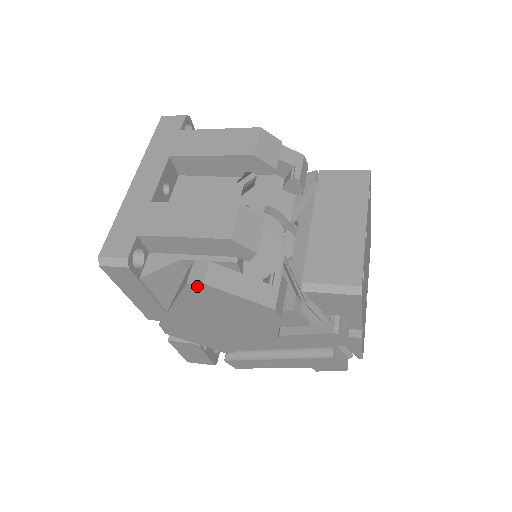
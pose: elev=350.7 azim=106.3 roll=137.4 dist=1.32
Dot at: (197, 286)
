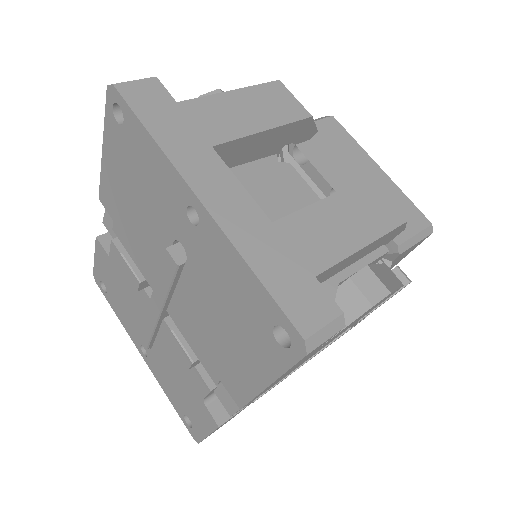
Dot at: occluded
